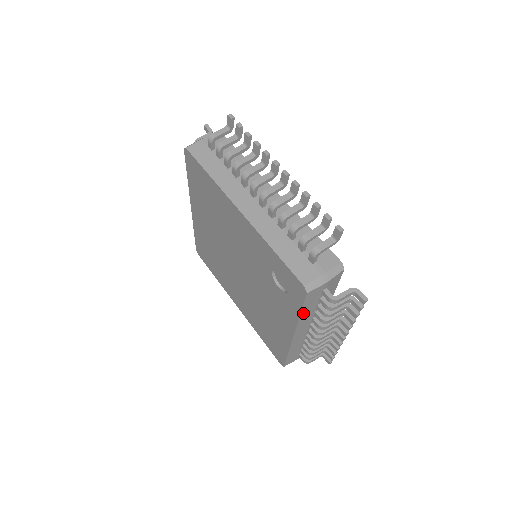
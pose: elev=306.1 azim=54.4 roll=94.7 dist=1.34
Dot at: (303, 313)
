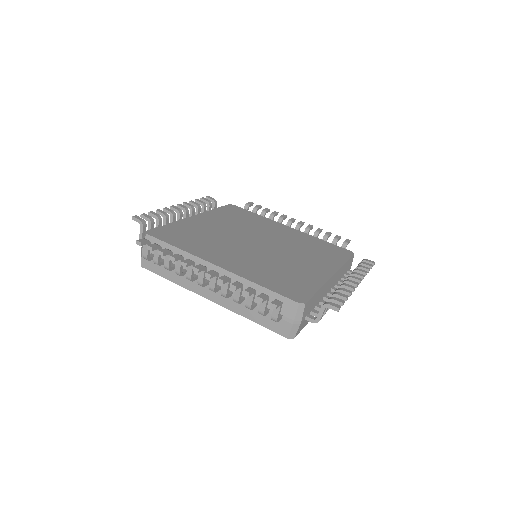
Dot at: occluded
